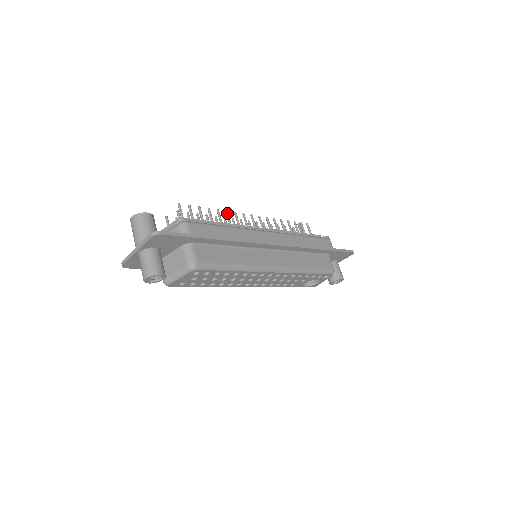
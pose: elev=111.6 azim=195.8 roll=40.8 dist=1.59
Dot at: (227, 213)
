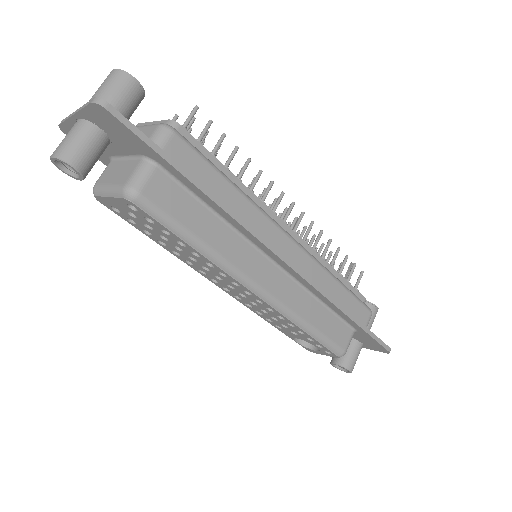
Dot at: (259, 173)
